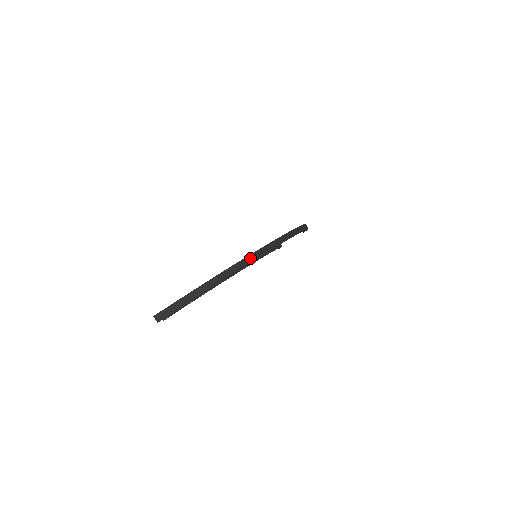
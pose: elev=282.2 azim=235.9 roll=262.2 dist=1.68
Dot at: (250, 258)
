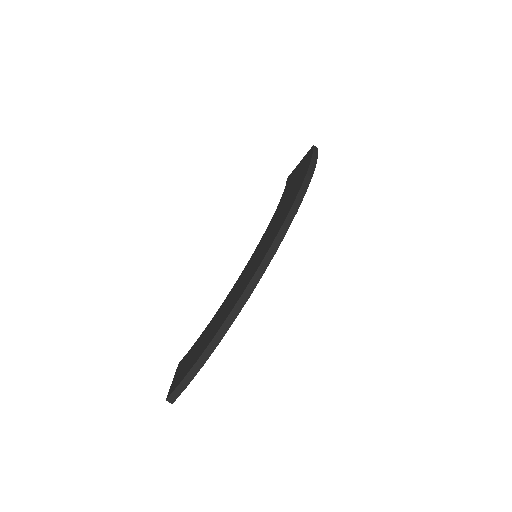
Dot at: (242, 301)
